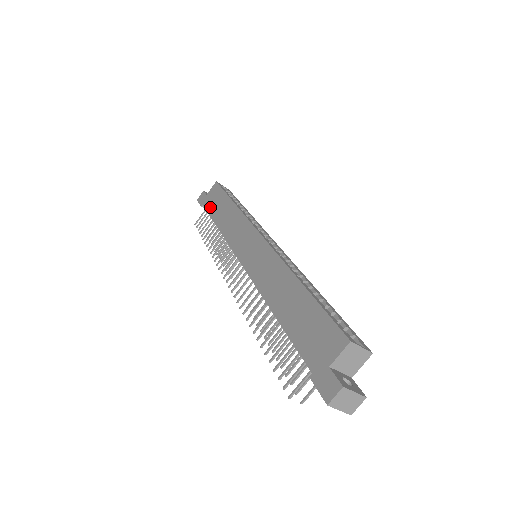
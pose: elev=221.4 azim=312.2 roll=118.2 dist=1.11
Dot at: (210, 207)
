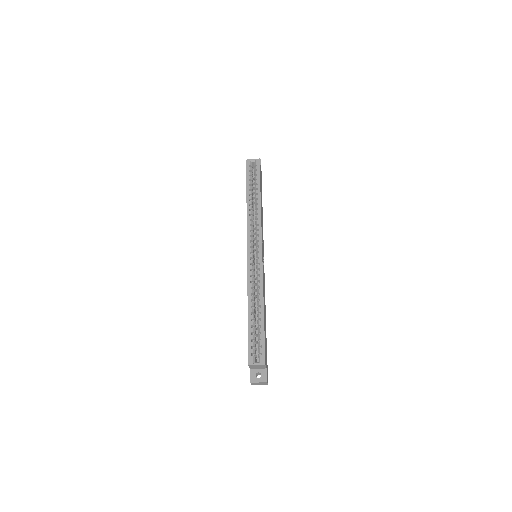
Dot at: occluded
